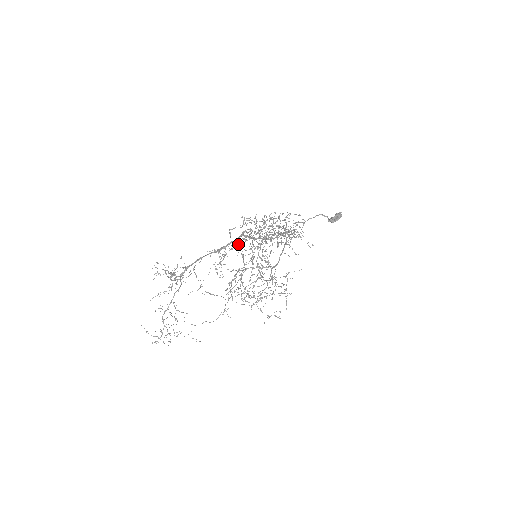
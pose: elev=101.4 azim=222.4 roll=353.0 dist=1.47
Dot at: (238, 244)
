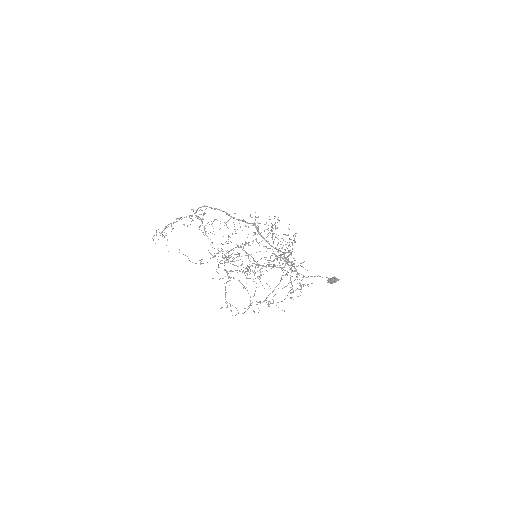
Dot at: occluded
